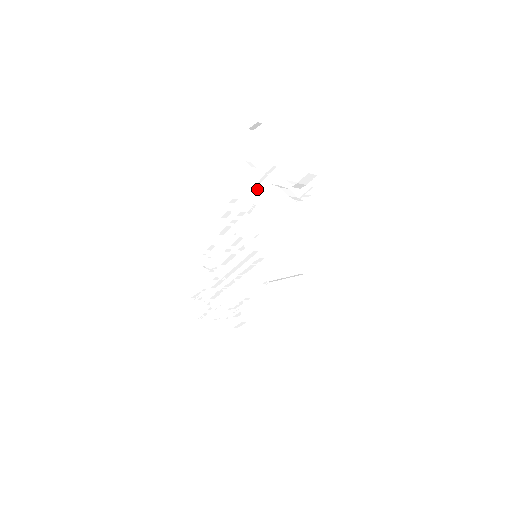
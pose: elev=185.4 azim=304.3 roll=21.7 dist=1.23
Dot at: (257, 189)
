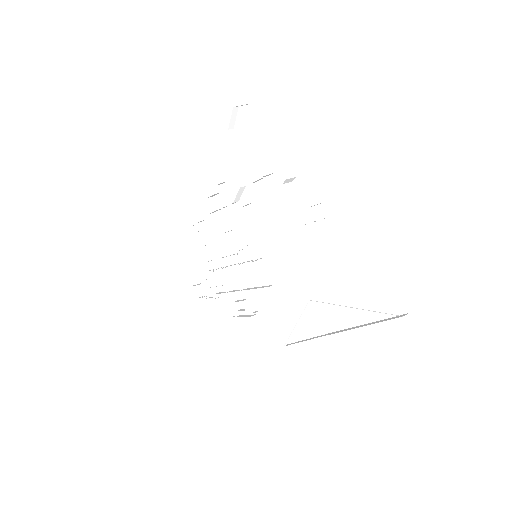
Dot at: (252, 189)
